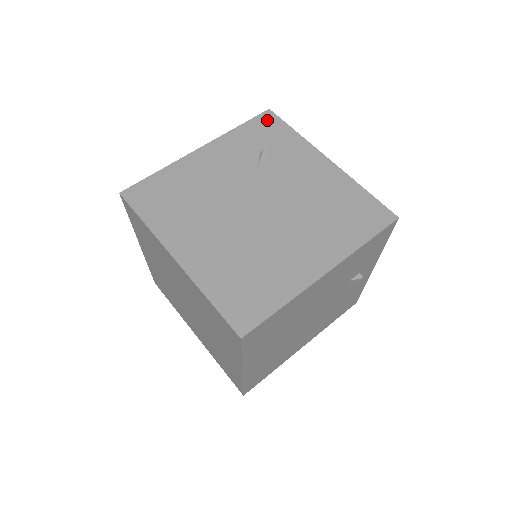
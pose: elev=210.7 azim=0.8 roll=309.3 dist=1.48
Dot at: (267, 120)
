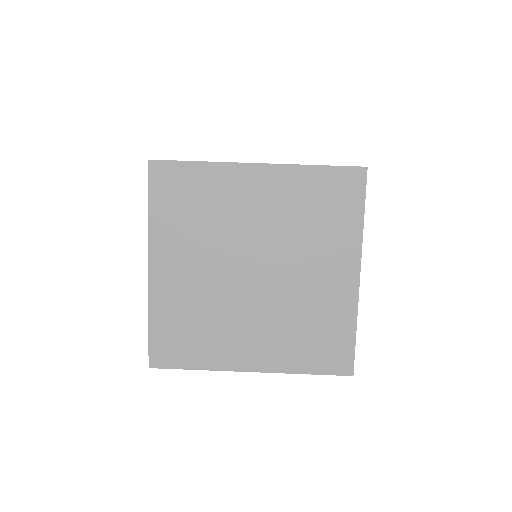
Dot at: occluded
